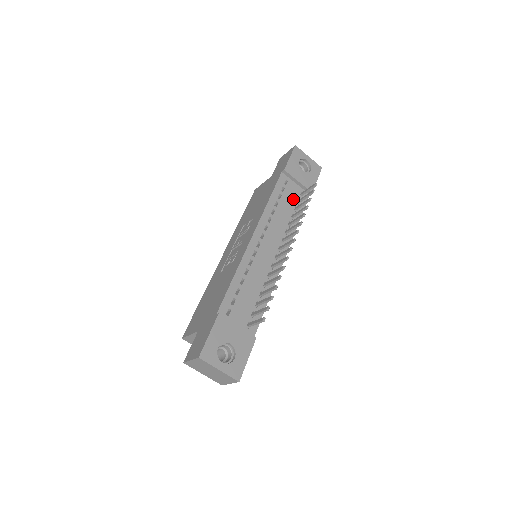
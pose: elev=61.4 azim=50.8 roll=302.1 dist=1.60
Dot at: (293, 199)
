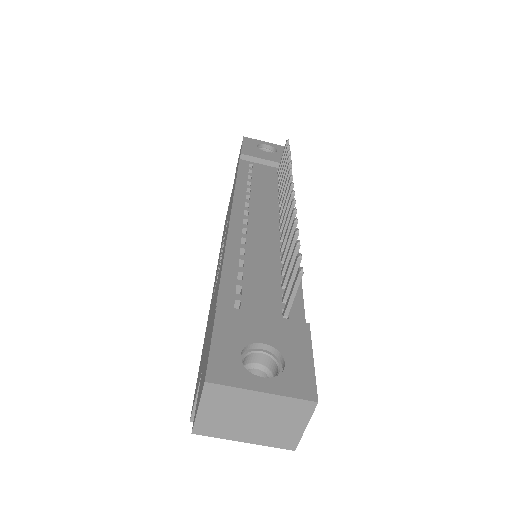
Dot at: (270, 177)
